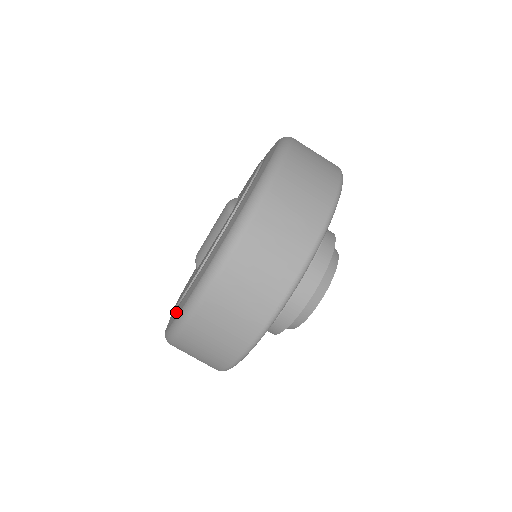
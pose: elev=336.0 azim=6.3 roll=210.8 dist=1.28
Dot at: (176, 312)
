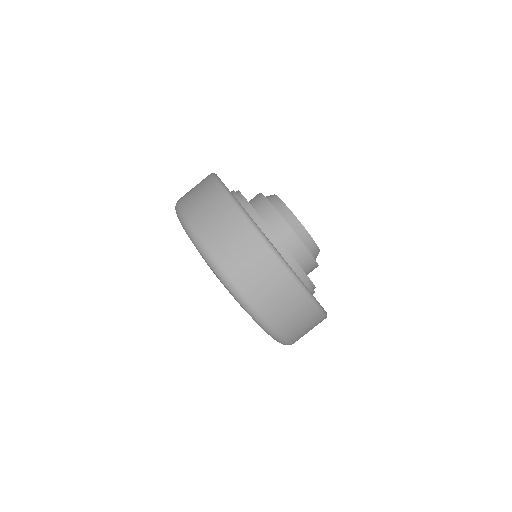
Dot at: occluded
